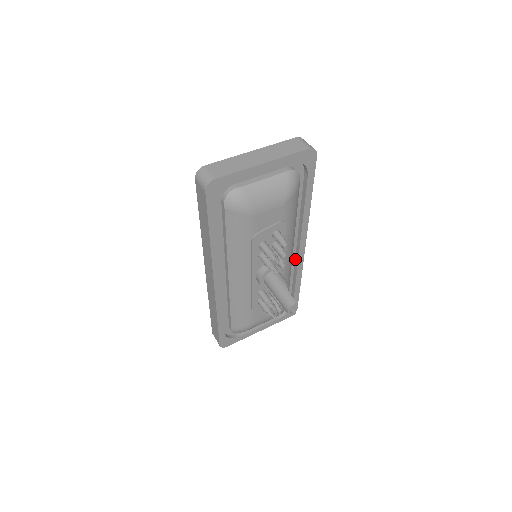
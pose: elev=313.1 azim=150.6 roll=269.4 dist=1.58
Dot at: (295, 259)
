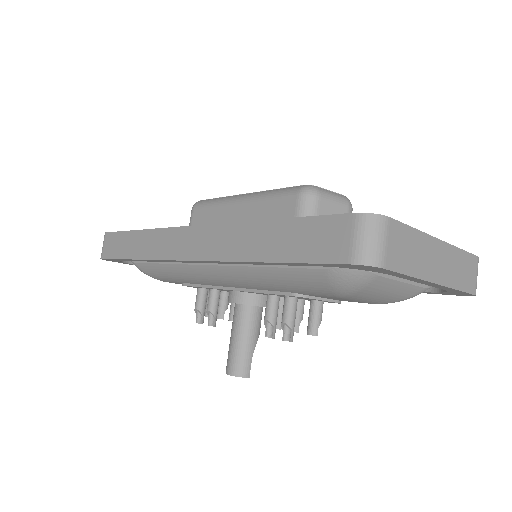
Dot at: occluded
